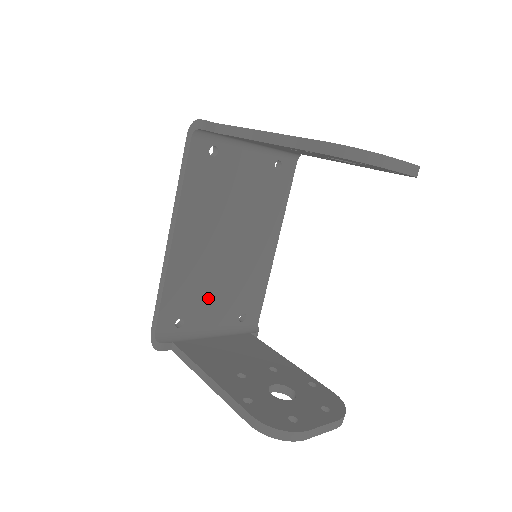
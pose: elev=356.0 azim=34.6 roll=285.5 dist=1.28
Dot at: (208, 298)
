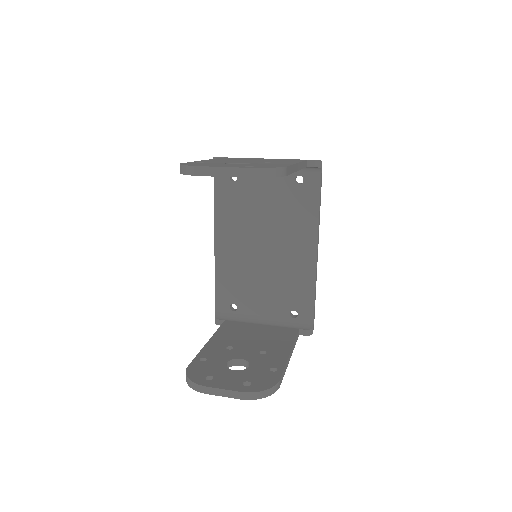
Dot at: (254, 291)
